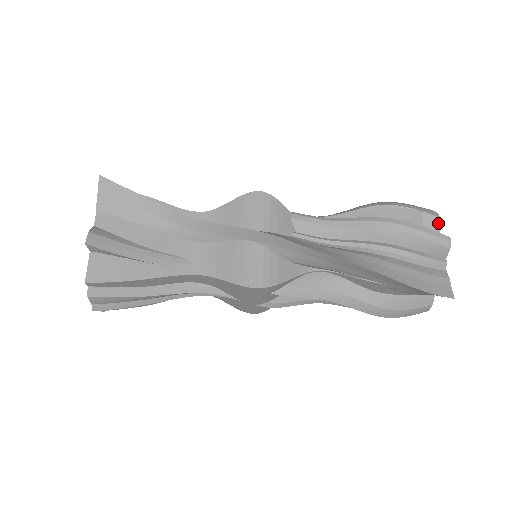
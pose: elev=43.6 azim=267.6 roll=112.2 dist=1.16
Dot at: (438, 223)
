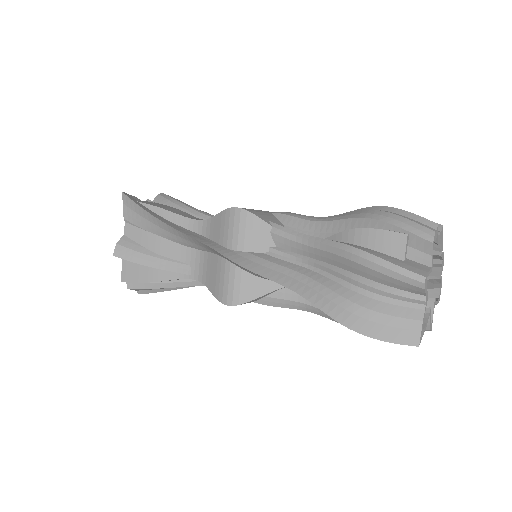
Dot at: (430, 248)
